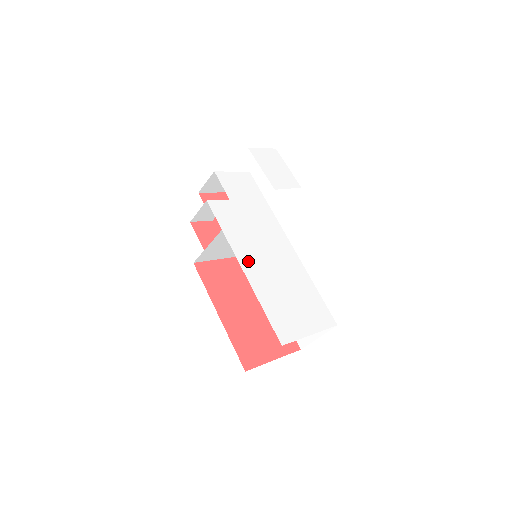
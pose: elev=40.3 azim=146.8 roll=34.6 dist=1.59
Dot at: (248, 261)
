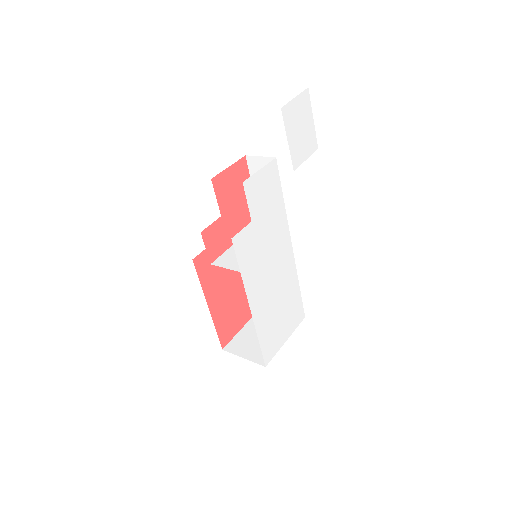
Dot at: (256, 296)
